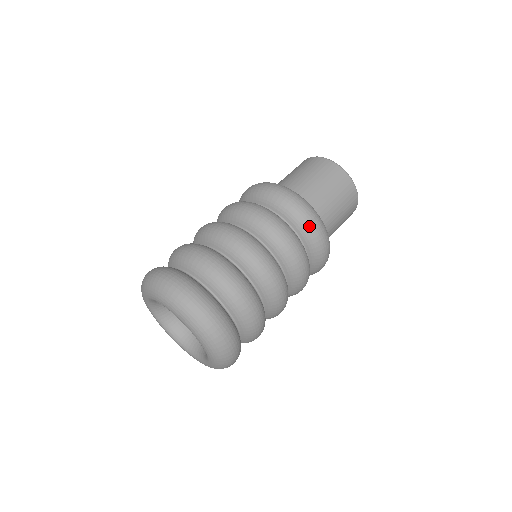
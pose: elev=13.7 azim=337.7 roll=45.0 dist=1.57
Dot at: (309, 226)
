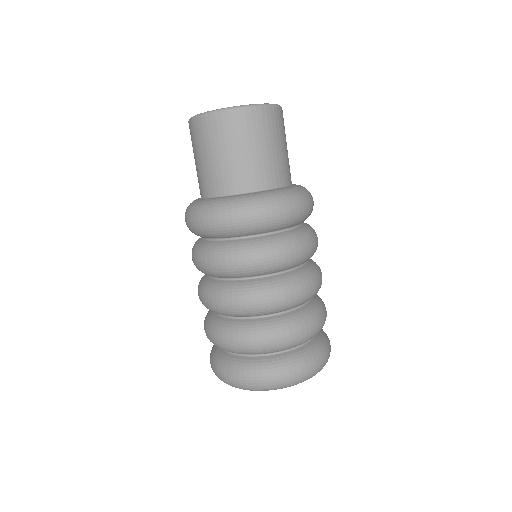
Dot at: (308, 212)
